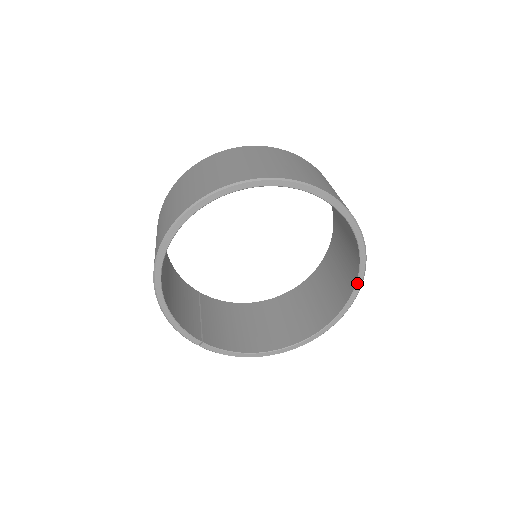
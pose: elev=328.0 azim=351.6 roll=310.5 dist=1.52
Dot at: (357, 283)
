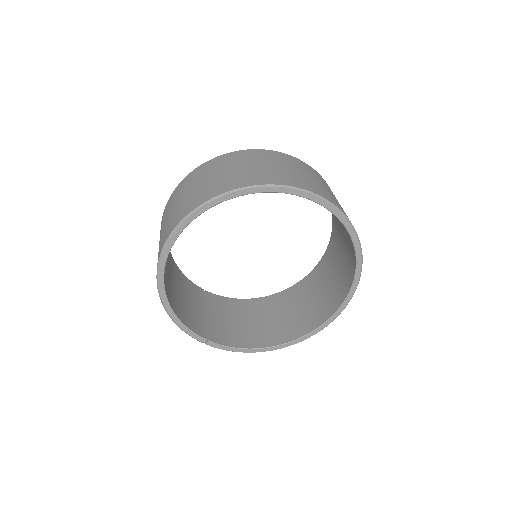
Dot at: (354, 279)
